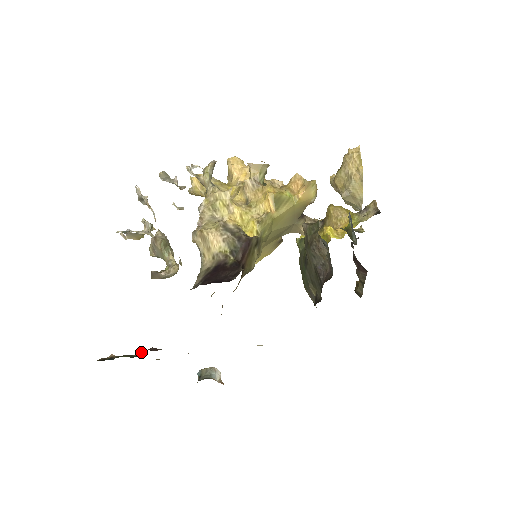
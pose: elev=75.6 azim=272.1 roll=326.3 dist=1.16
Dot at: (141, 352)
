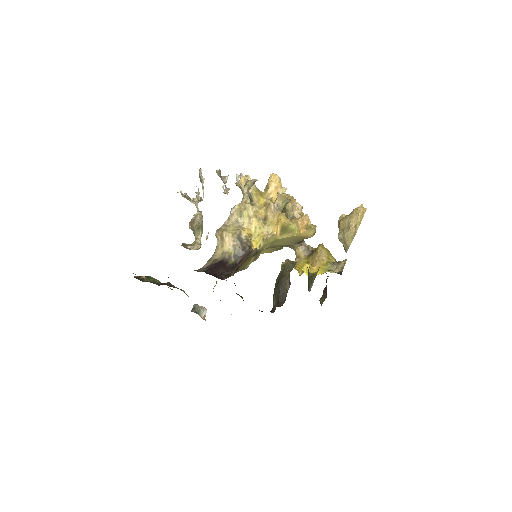
Dot at: (161, 284)
